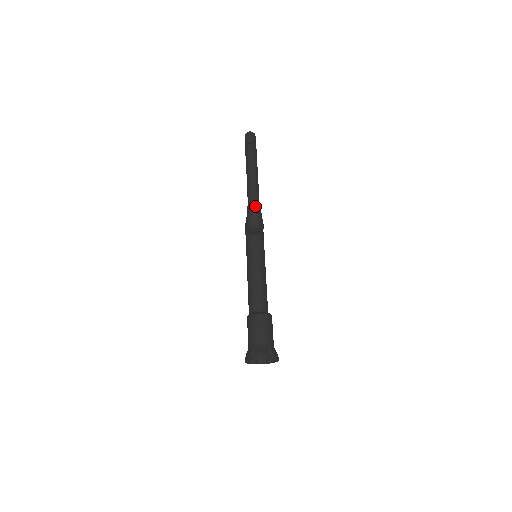
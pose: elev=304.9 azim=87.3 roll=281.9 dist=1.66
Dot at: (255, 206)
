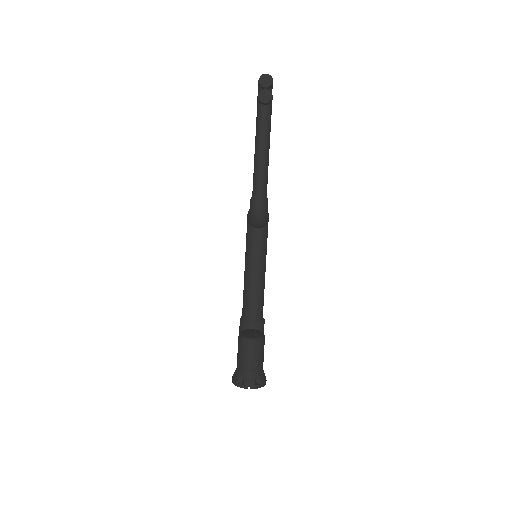
Dot at: (260, 202)
